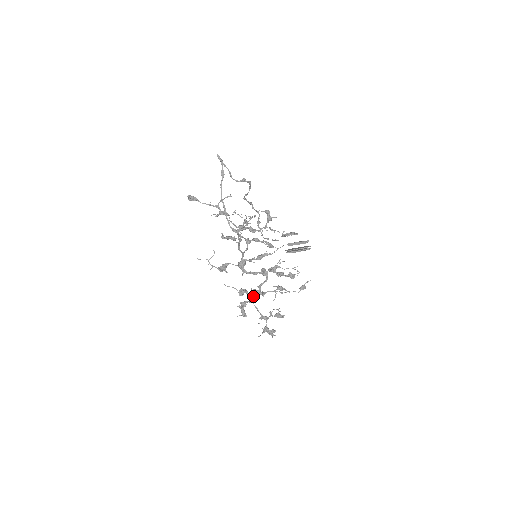
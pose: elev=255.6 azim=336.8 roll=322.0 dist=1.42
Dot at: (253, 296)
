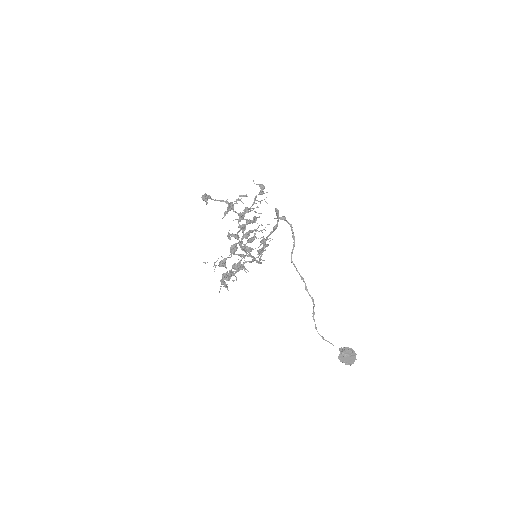
Dot at: (233, 268)
